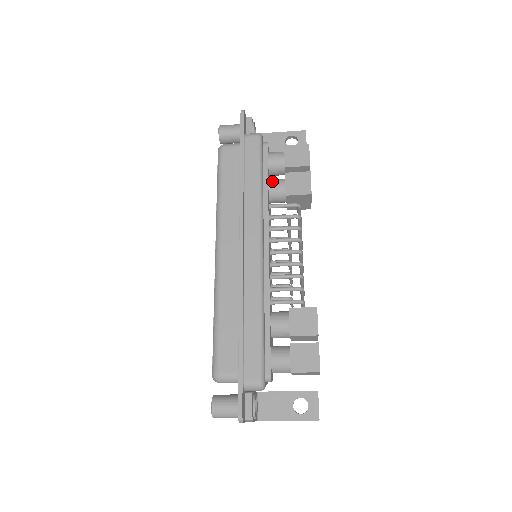
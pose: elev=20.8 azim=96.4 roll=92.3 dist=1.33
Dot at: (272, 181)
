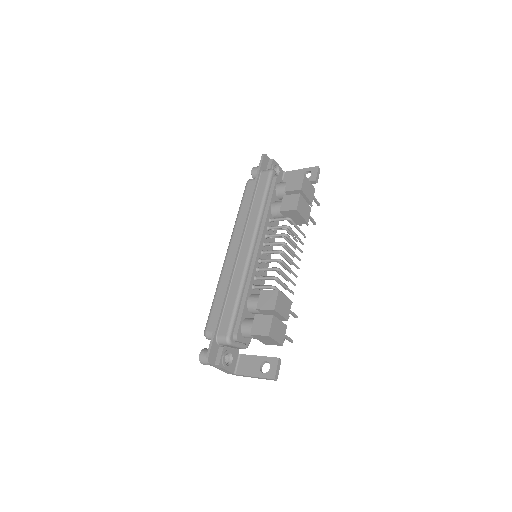
Dot at: (275, 202)
